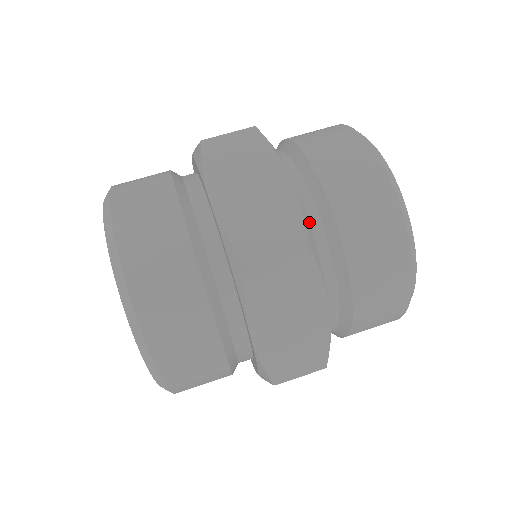
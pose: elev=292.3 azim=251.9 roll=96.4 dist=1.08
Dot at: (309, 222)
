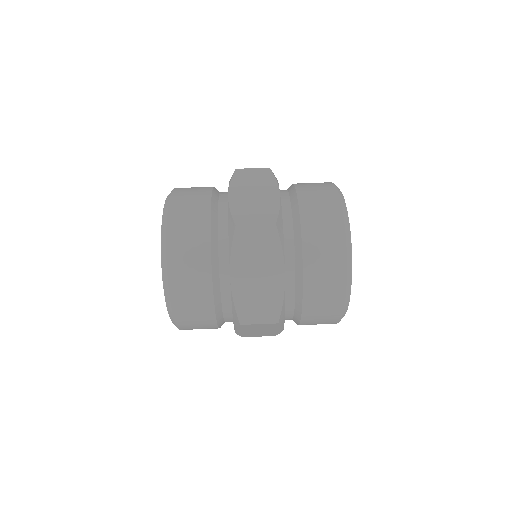
Dot at: (288, 294)
